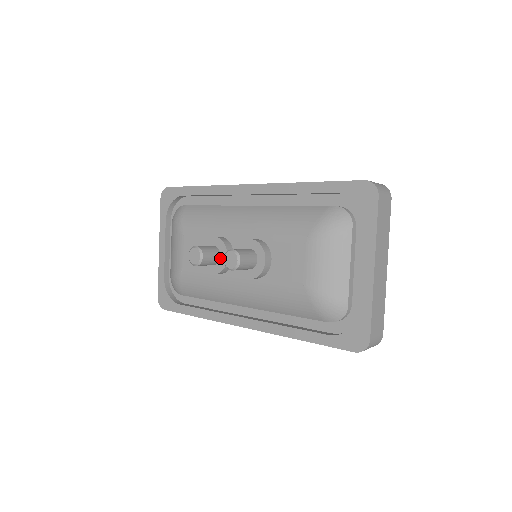
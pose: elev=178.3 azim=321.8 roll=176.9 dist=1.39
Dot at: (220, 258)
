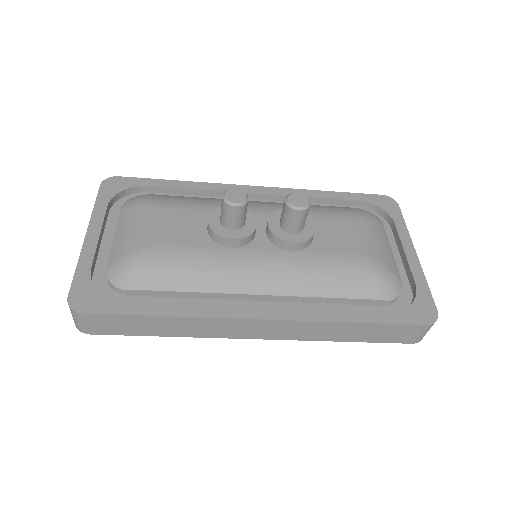
Dot at: (245, 223)
